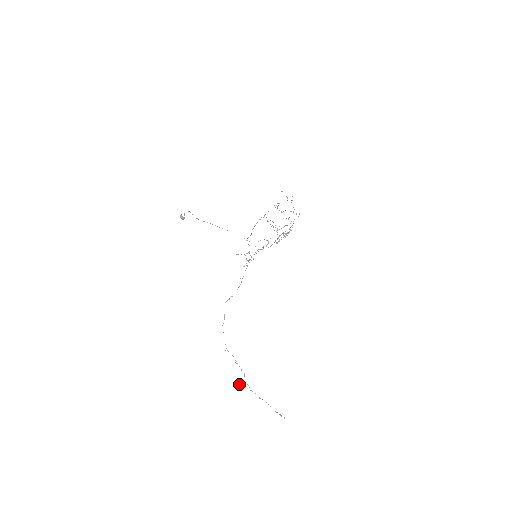
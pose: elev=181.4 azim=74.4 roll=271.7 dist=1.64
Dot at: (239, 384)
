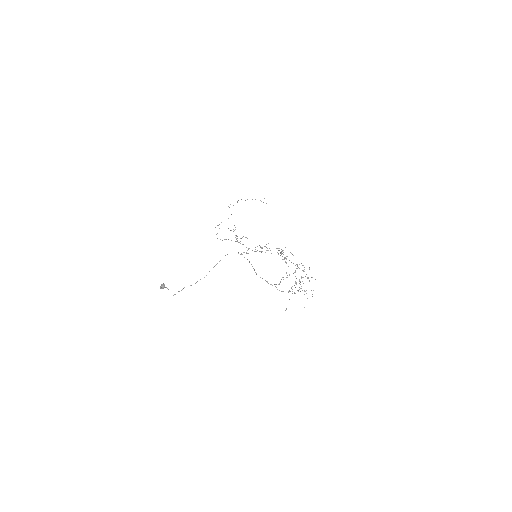
Dot at: (229, 207)
